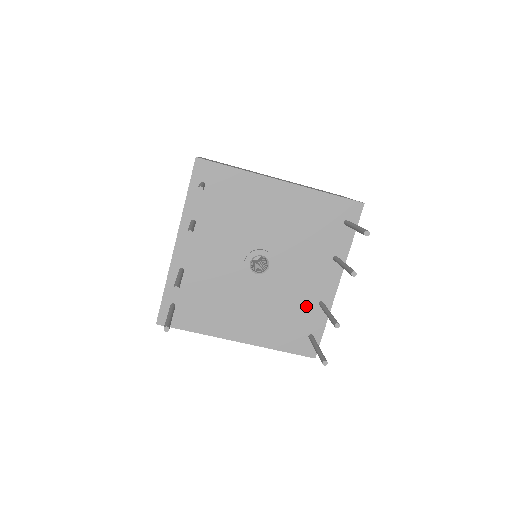
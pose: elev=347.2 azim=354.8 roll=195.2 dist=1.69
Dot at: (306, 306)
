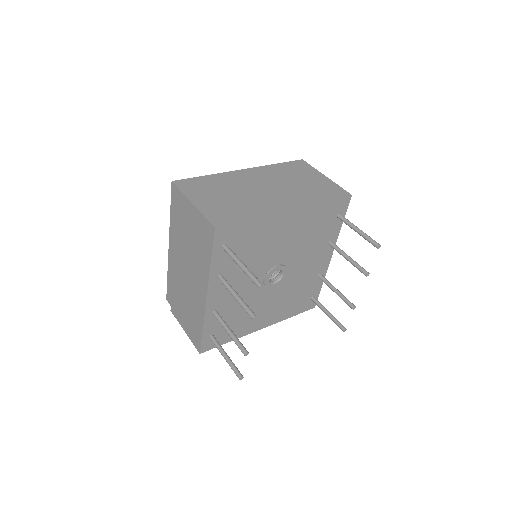
Dot at: (309, 282)
